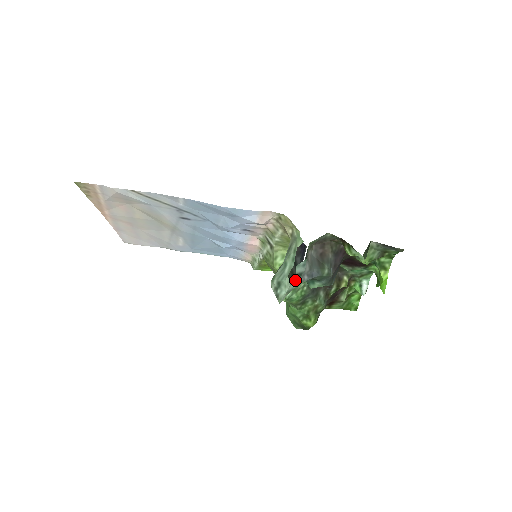
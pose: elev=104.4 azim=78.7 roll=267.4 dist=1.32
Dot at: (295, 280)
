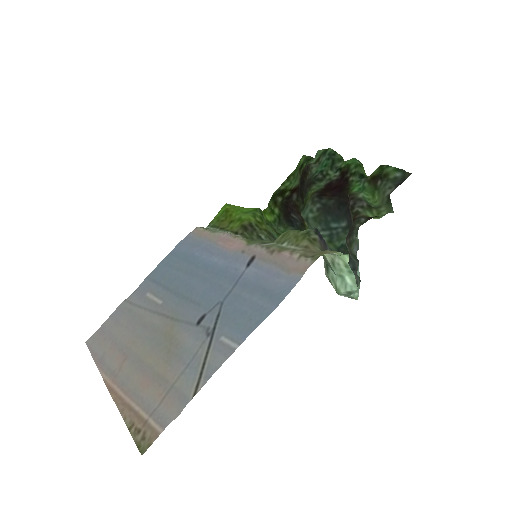
Dot at: (359, 279)
